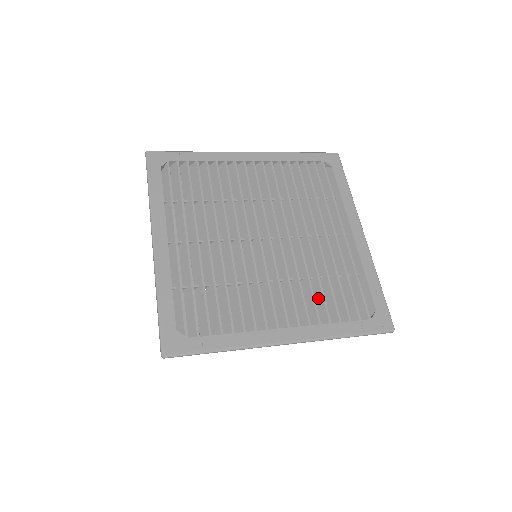
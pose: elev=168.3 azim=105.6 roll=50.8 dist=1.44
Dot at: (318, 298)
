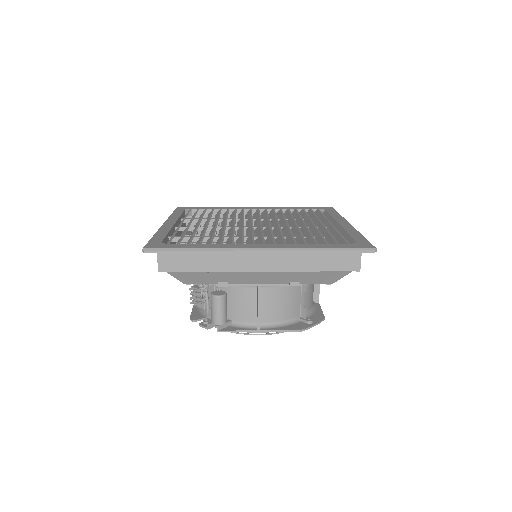
Dot at: (299, 241)
